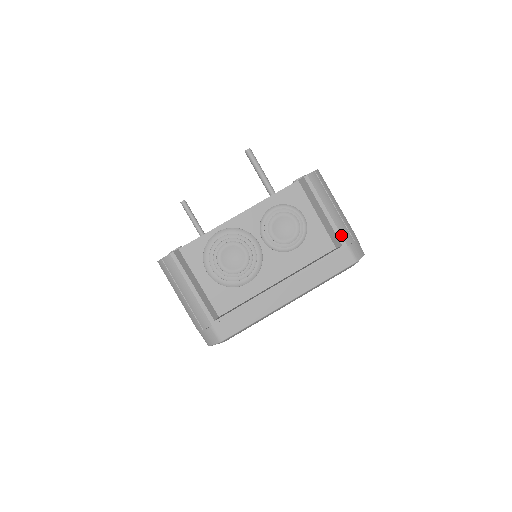
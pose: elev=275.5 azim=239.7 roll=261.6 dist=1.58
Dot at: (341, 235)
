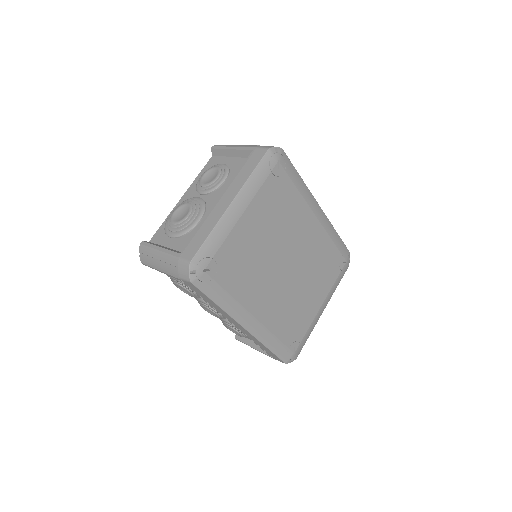
Dot at: (249, 147)
